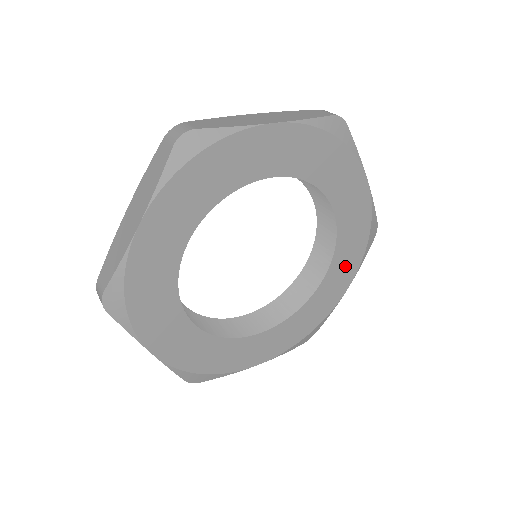
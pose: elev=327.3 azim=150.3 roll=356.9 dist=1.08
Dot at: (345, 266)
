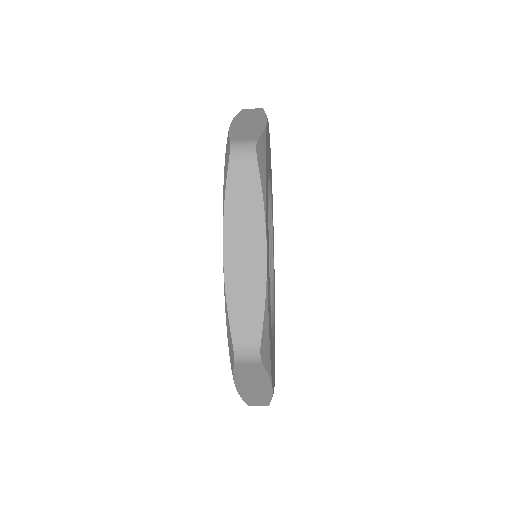
Dot at: (273, 238)
